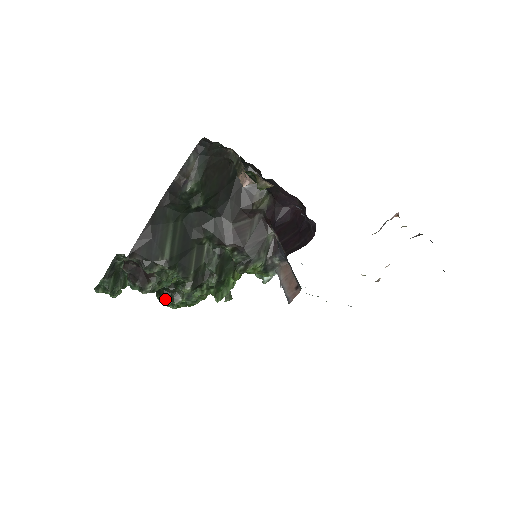
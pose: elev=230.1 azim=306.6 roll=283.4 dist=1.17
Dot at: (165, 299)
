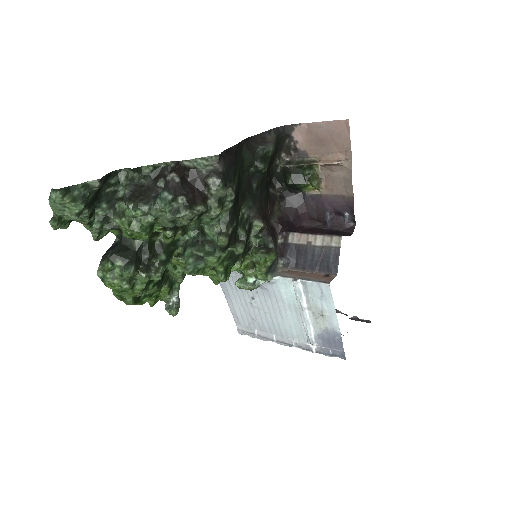
Dot at: (134, 263)
